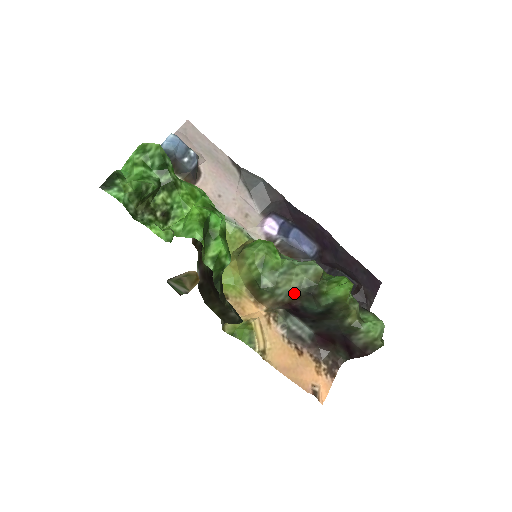
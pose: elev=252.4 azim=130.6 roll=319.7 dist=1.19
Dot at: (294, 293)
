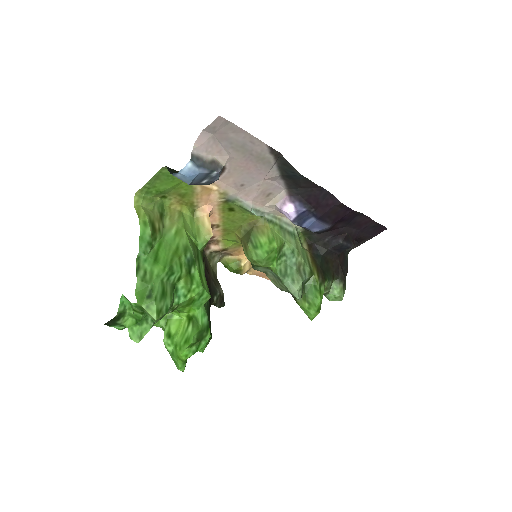
Dot at: occluded
